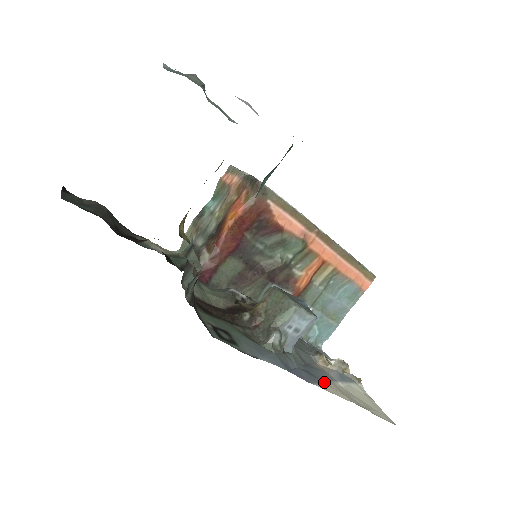
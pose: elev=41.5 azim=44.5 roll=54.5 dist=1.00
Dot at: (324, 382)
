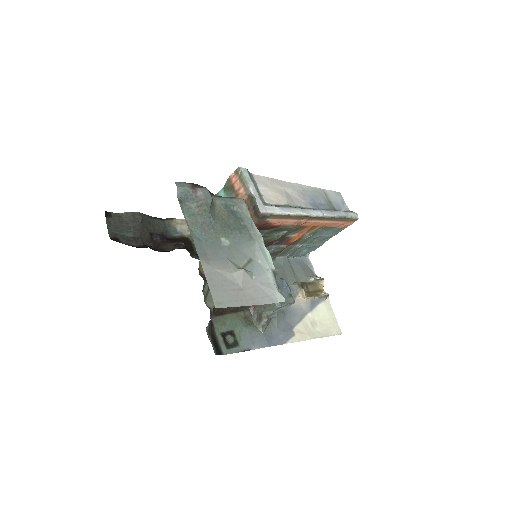
Dot at: (296, 330)
